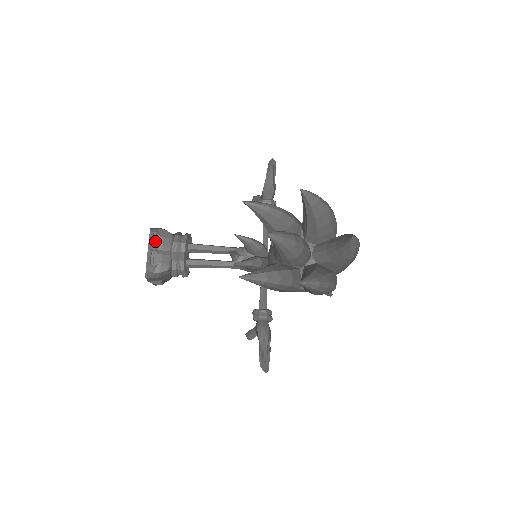
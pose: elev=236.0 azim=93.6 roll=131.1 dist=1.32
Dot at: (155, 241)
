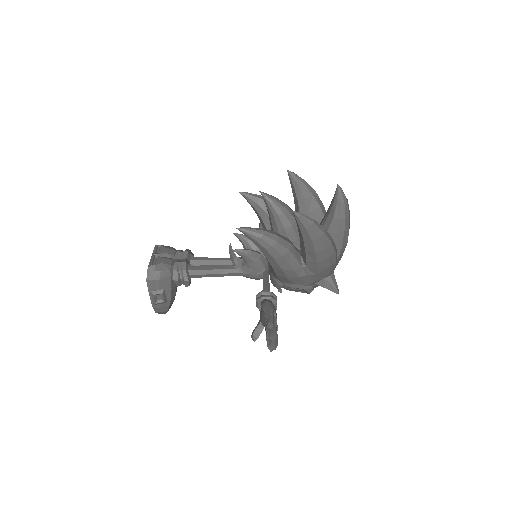
Dot at: (159, 250)
